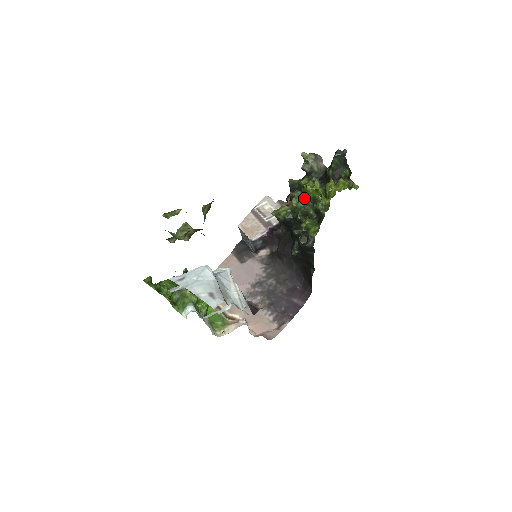
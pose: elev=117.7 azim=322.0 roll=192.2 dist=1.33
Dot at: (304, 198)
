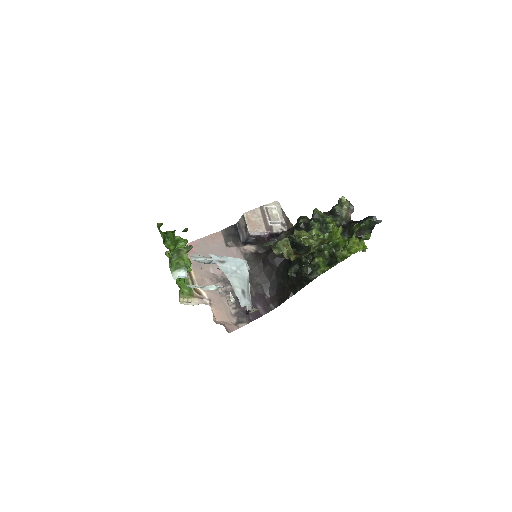
Dot at: (325, 235)
